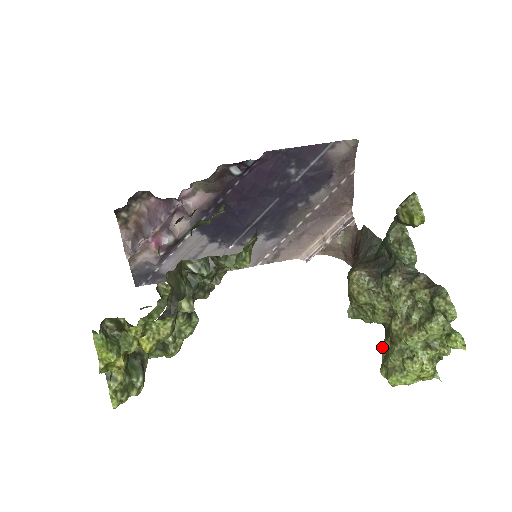
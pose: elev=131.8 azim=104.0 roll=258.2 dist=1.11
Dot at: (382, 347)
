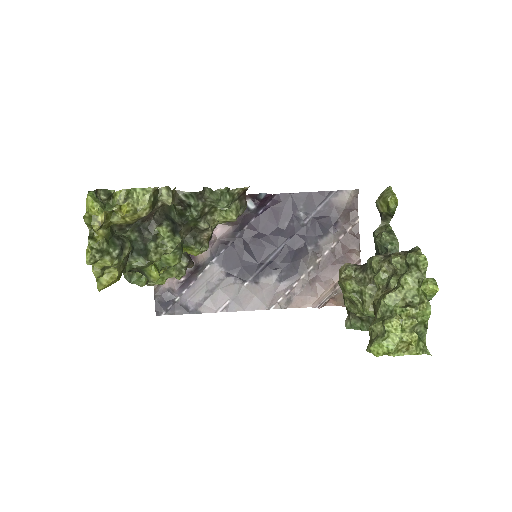
Dot at: (369, 328)
